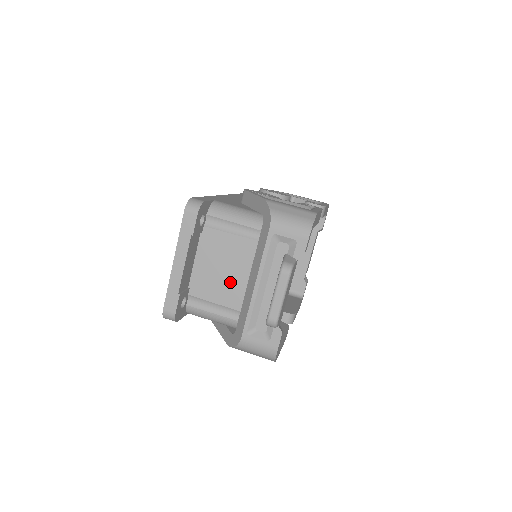
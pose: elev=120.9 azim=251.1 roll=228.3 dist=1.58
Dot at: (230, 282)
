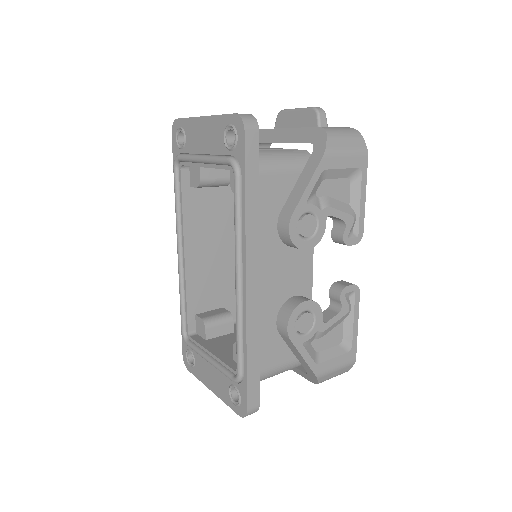
Dot at: (261, 148)
